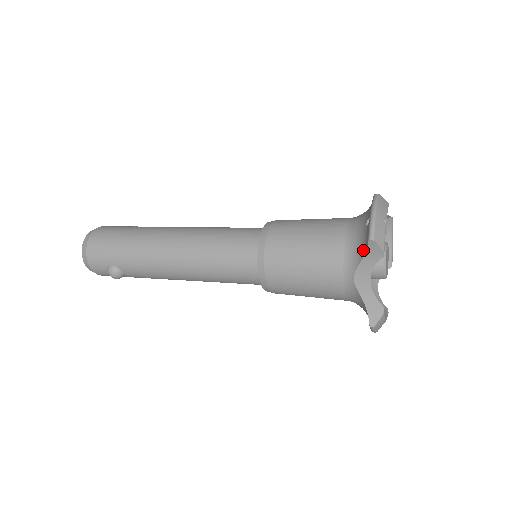
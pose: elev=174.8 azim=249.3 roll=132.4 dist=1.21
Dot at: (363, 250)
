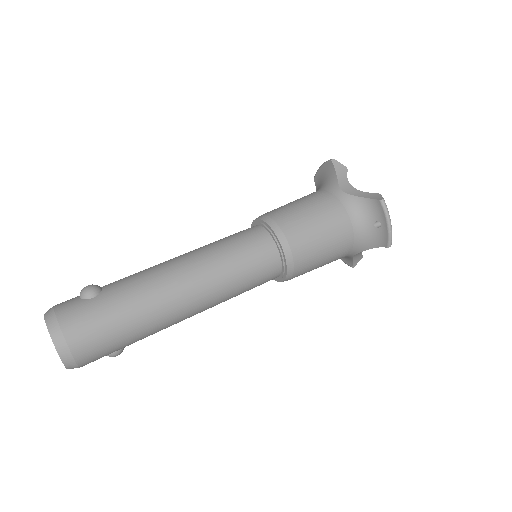
Dot at: (373, 245)
